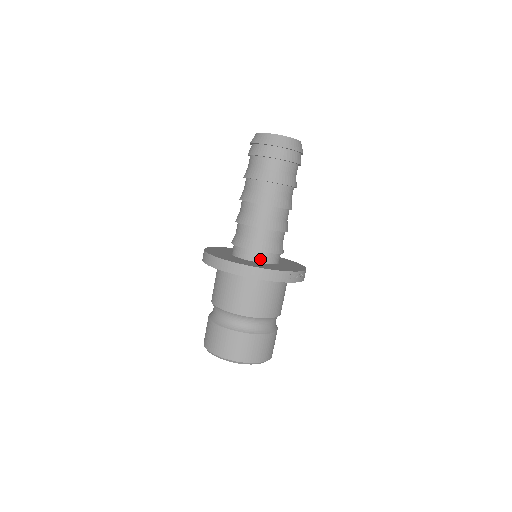
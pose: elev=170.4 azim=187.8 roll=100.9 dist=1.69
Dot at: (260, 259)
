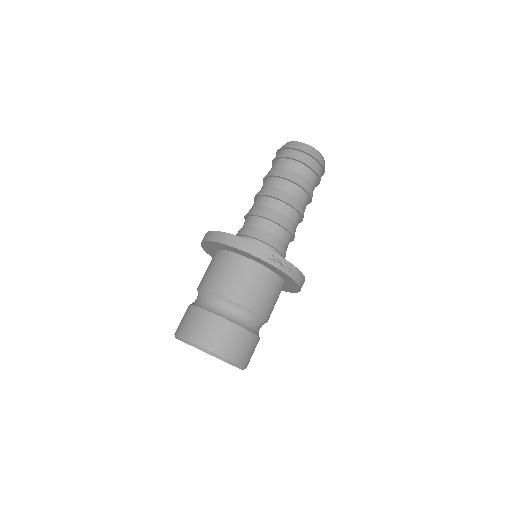
Dot at: occluded
